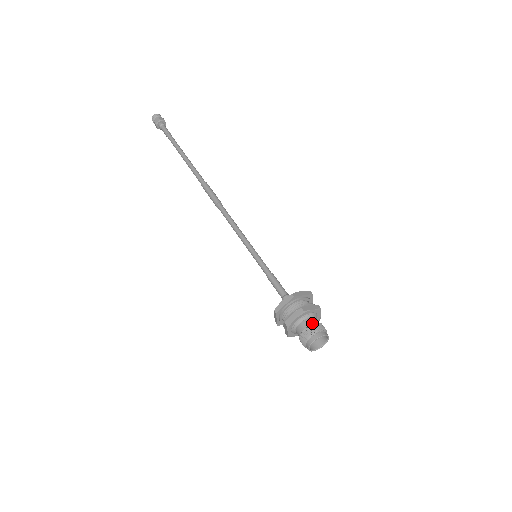
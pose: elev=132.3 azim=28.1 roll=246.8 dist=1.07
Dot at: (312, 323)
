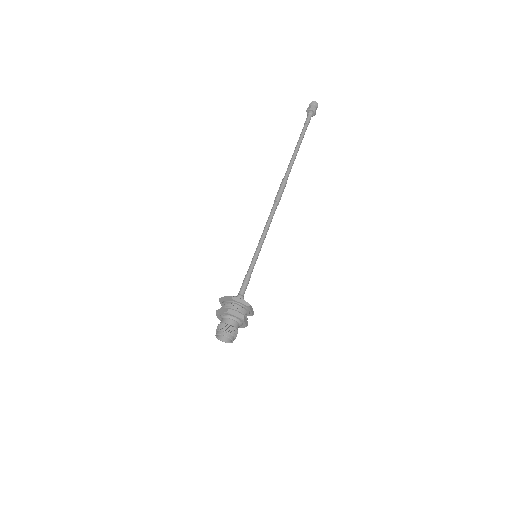
Dot at: (228, 323)
